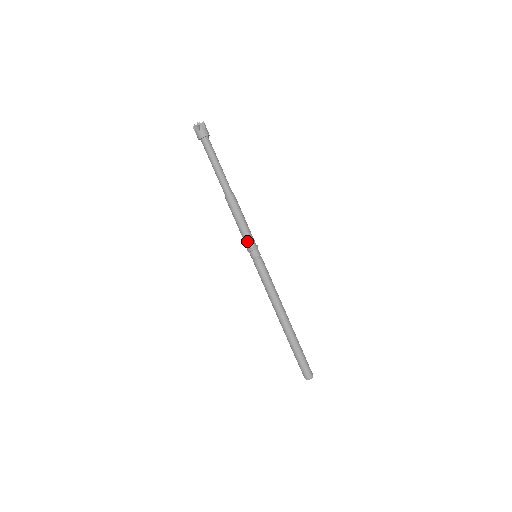
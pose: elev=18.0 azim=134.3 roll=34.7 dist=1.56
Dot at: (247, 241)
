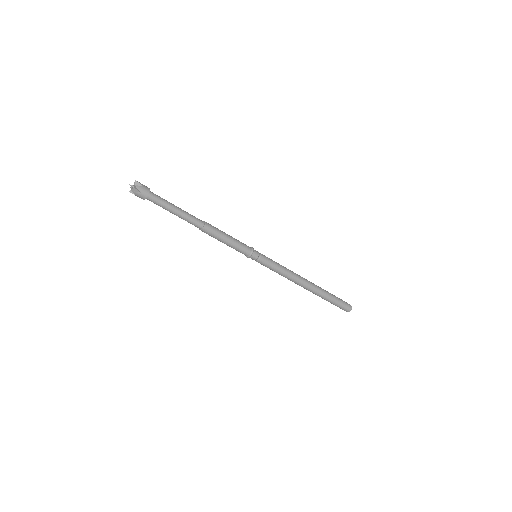
Dot at: (240, 252)
